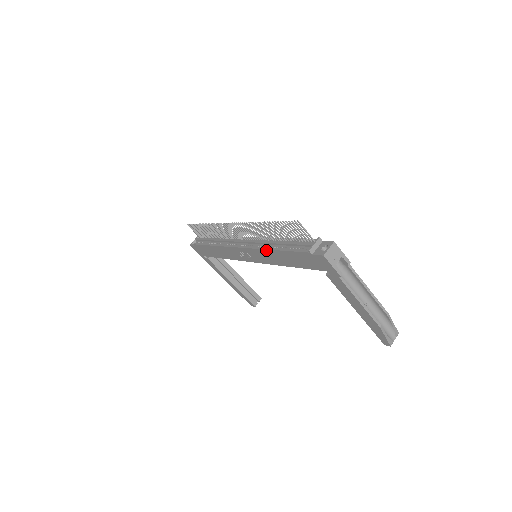
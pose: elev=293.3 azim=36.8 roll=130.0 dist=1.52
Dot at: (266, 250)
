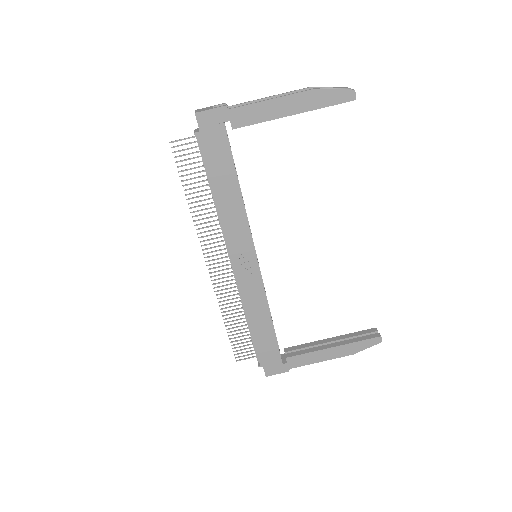
Dot at: (219, 212)
